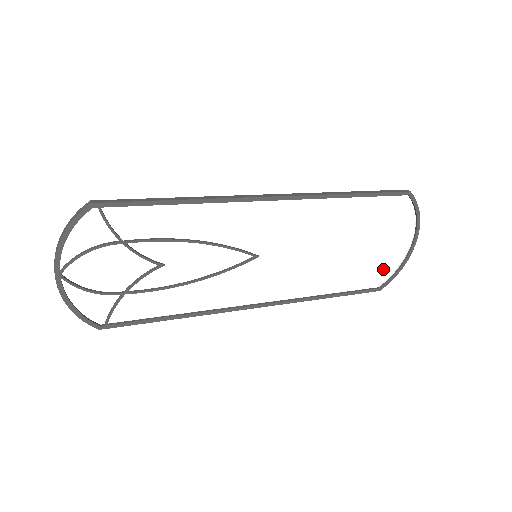
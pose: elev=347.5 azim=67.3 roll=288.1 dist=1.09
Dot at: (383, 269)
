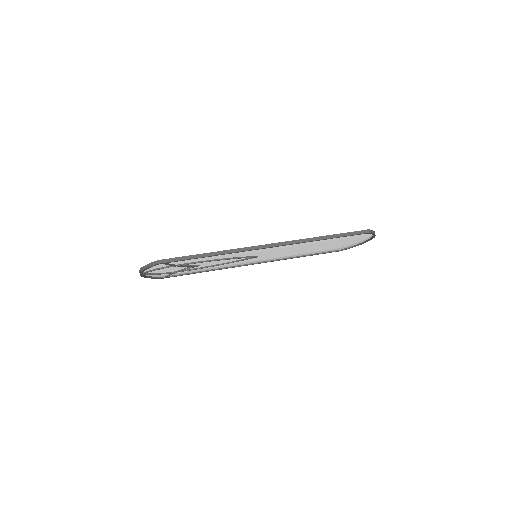
Dot at: (344, 246)
